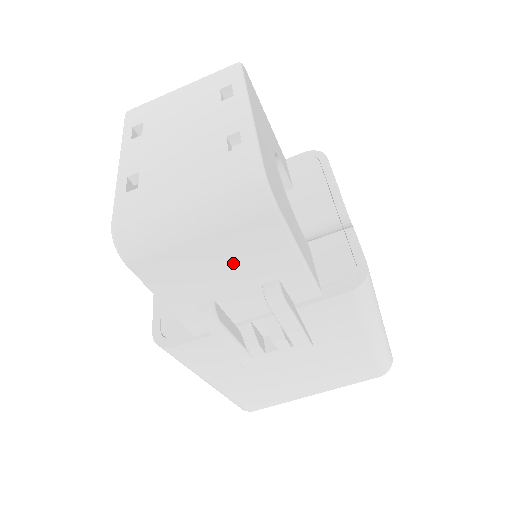
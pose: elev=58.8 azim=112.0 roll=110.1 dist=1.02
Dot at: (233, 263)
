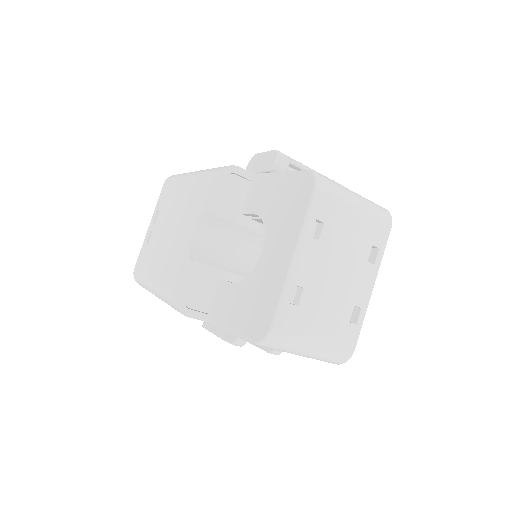
Dot at: occluded
